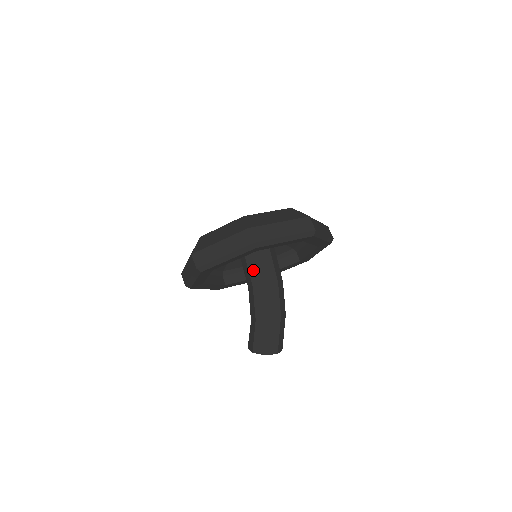
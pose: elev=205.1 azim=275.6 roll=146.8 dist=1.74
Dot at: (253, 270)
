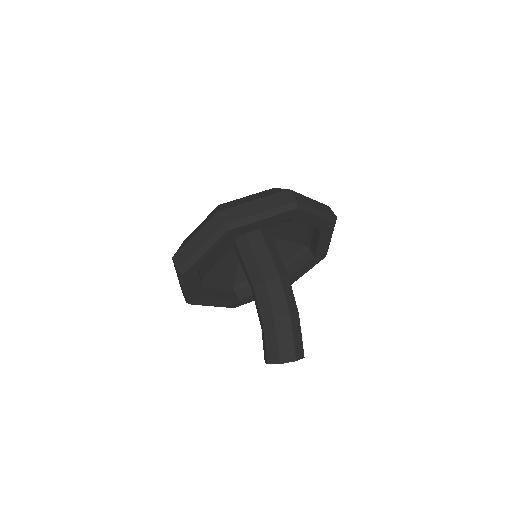
Dot at: (251, 269)
